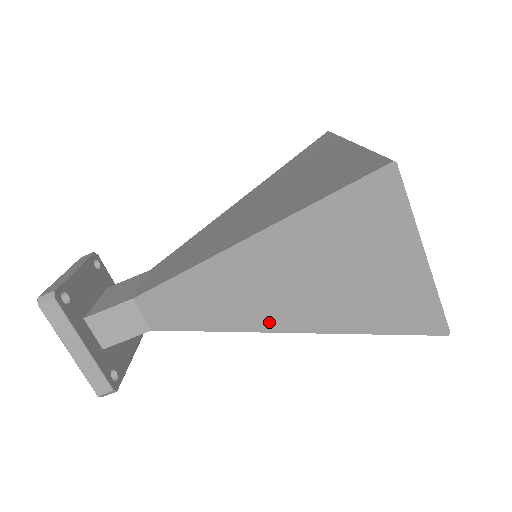
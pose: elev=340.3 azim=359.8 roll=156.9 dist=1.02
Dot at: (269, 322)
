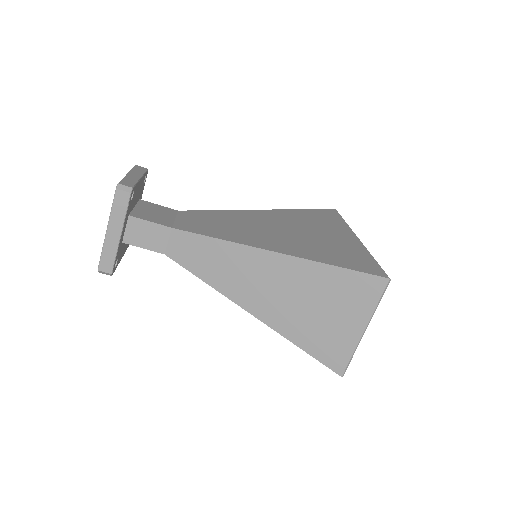
Dot at: (250, 304)
